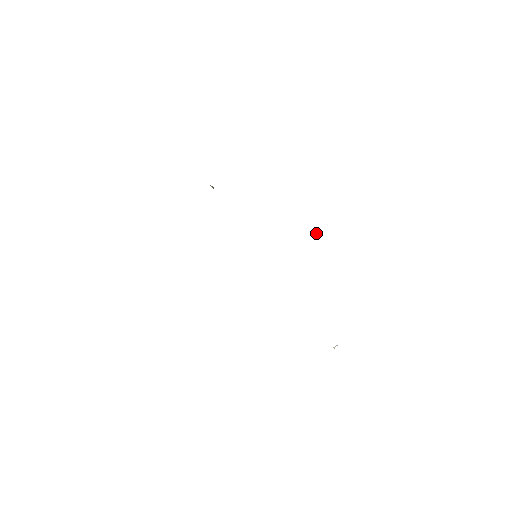
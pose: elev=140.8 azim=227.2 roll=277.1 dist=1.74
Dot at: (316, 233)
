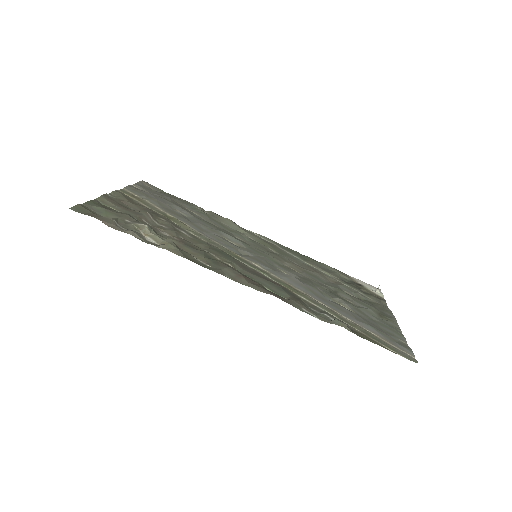
Dot at: (344, 325)
